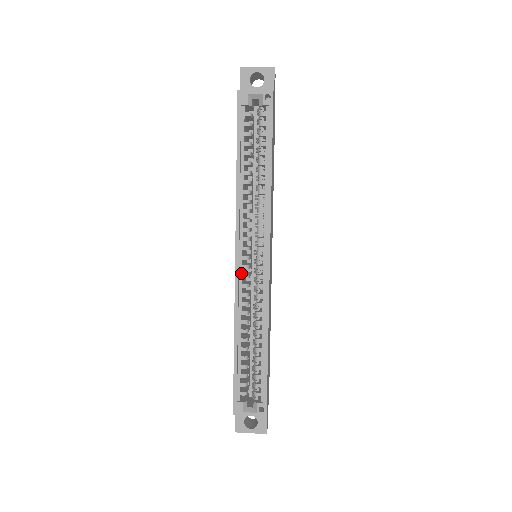
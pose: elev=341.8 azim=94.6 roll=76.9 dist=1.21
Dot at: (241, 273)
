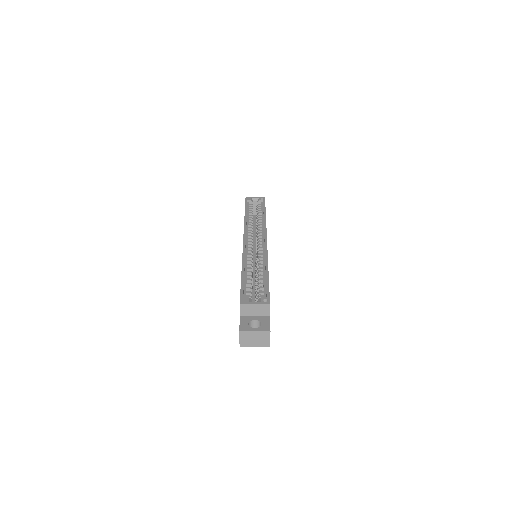
Dot at: (247, 246)
